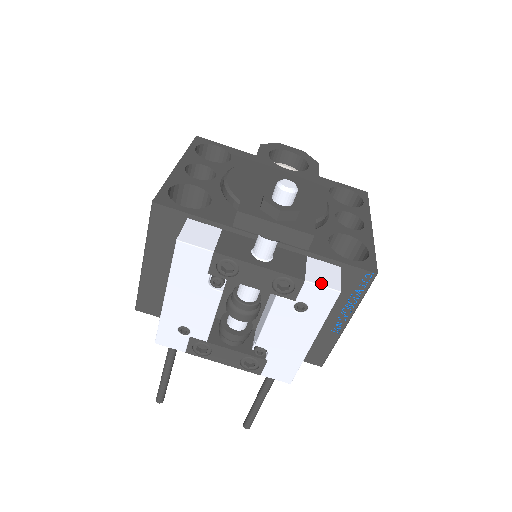
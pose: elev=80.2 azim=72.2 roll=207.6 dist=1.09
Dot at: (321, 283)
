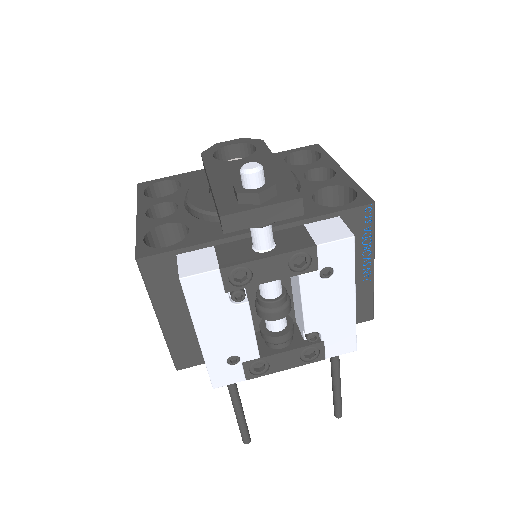
Dot at: (332, 239)
